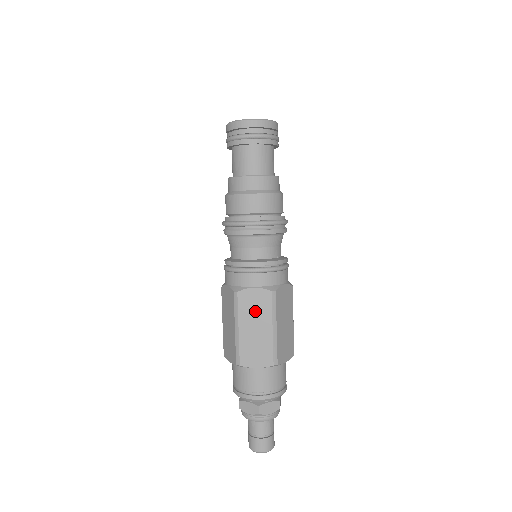
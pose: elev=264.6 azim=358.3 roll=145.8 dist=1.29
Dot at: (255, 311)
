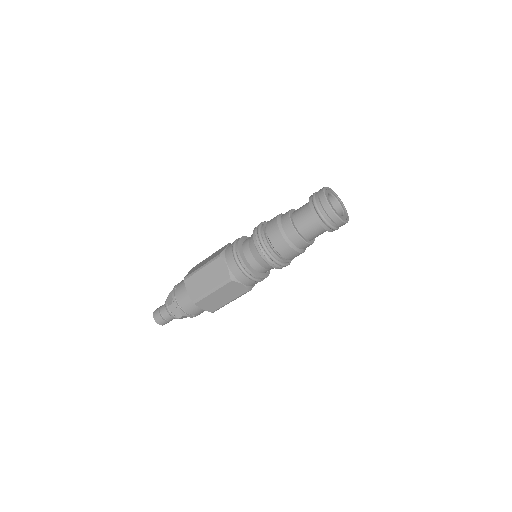
Dot at: (230, 292)
